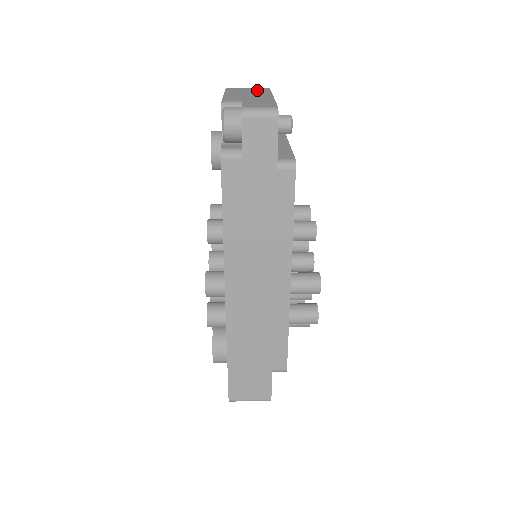
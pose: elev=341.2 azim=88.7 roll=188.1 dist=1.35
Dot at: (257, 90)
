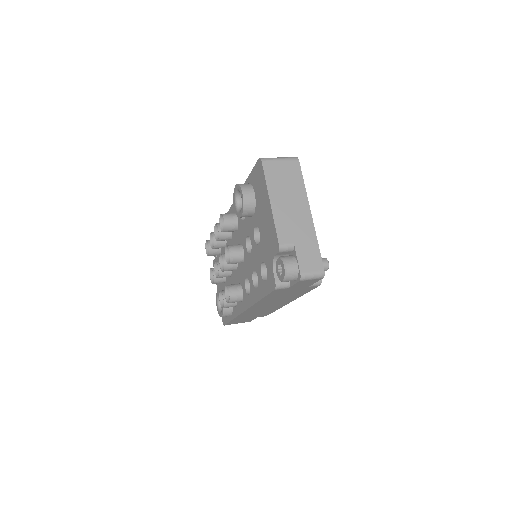
Dot at: (292, 179)
